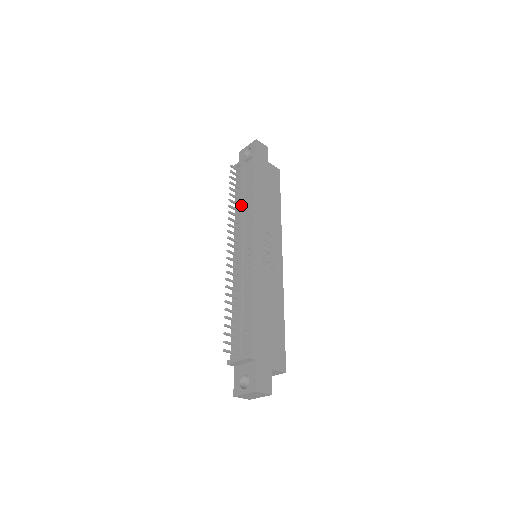
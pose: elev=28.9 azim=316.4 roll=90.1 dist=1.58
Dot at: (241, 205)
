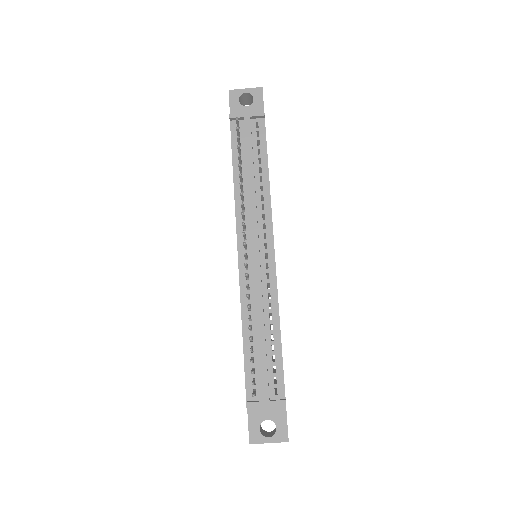
Dot at: (252, 186)
